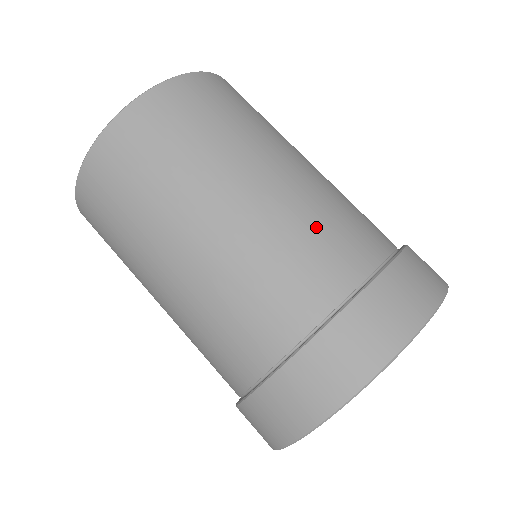
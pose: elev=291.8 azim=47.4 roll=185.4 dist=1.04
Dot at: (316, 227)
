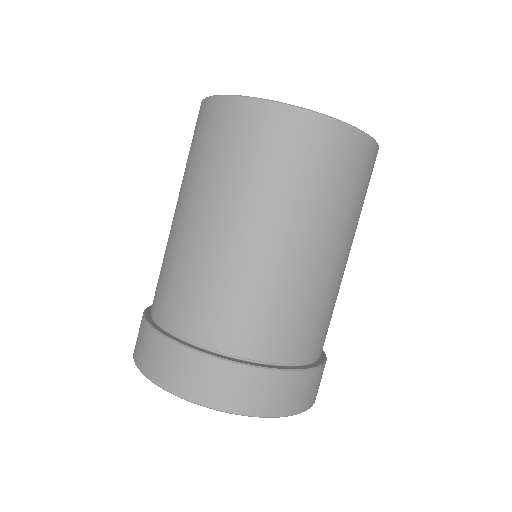
Dot at: (267, 304)
